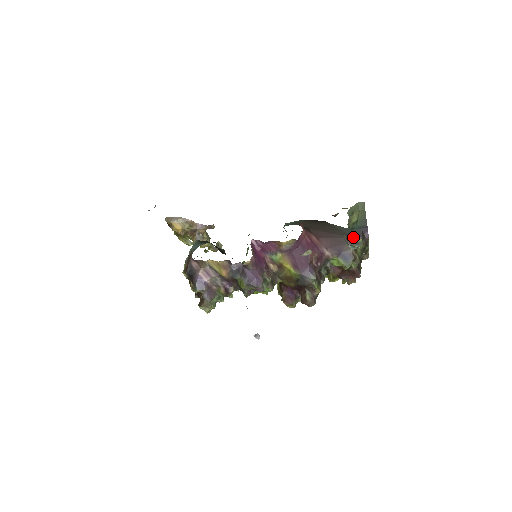
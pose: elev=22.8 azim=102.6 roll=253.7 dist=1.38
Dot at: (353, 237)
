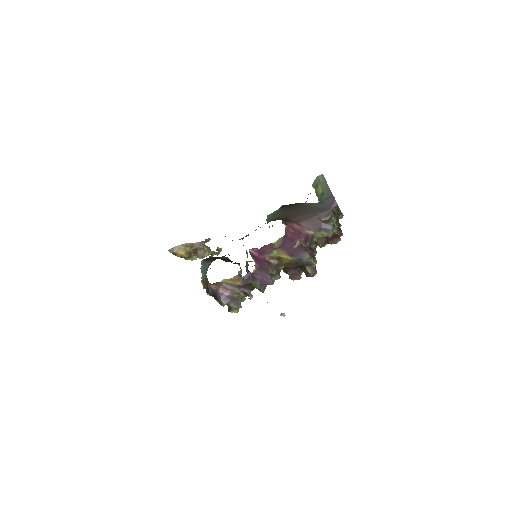
Dot at: (325, 210)
